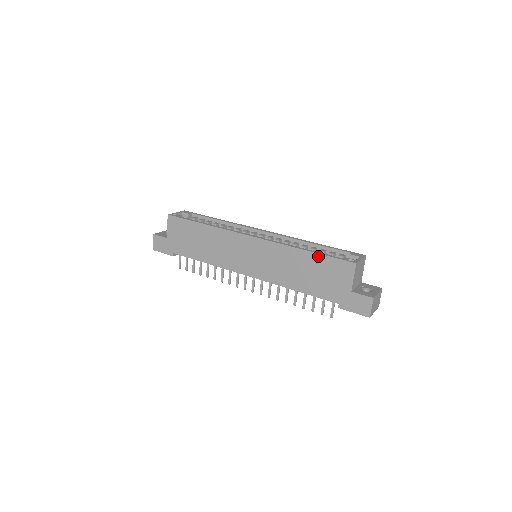
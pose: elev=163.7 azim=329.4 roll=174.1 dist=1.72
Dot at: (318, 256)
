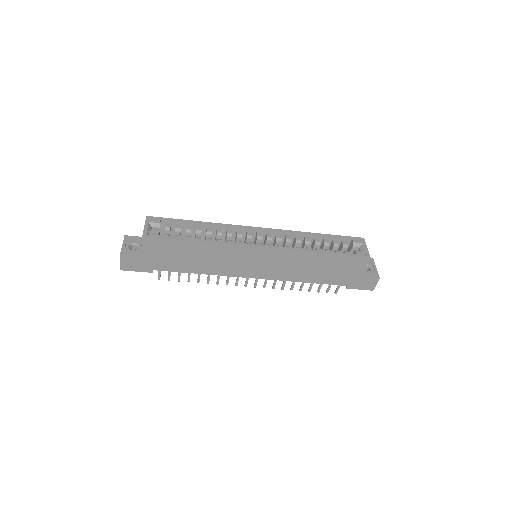
Dot at: (334, 256)
